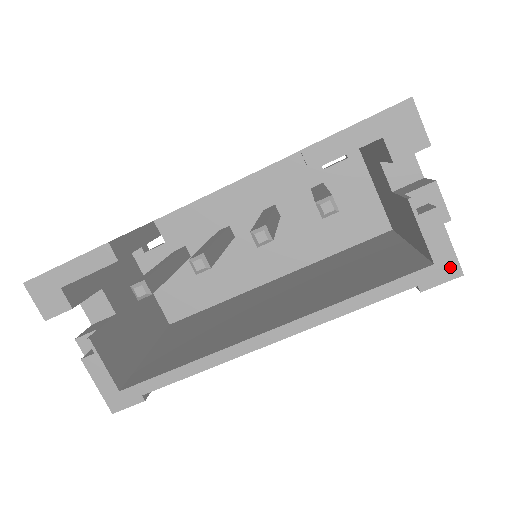
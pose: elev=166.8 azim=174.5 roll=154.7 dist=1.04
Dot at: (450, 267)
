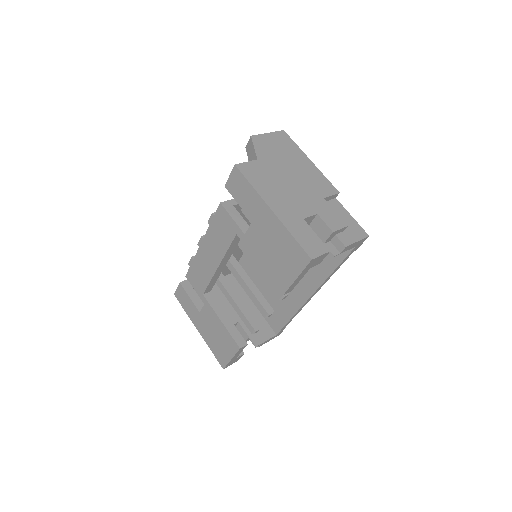
Dot at: (363, 241)
